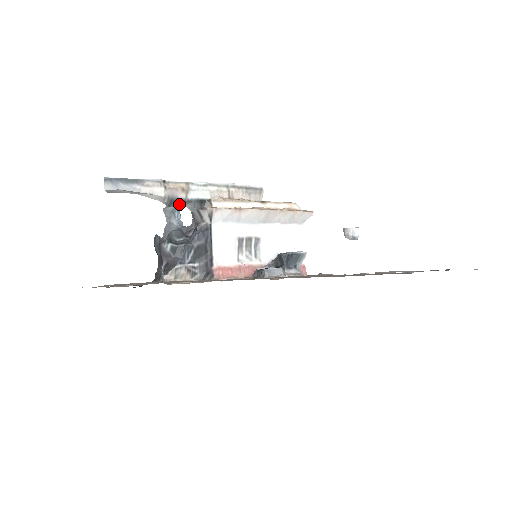
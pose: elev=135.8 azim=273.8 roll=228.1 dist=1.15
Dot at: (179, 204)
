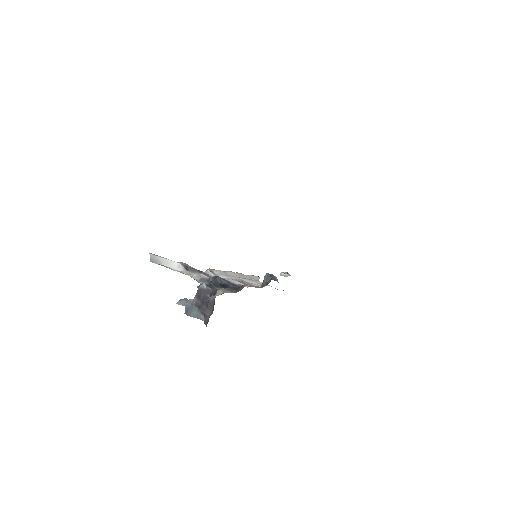
Dot at: (191, 271)
